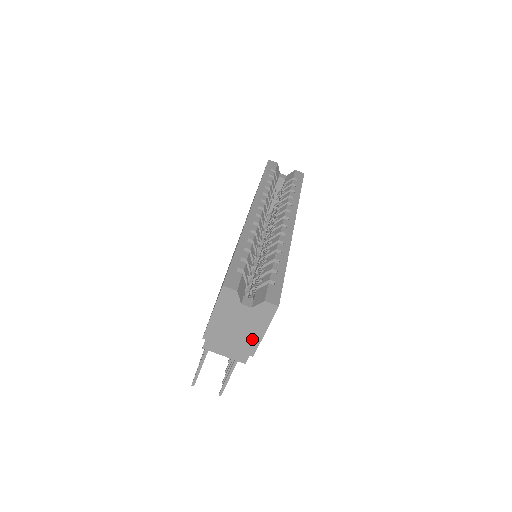
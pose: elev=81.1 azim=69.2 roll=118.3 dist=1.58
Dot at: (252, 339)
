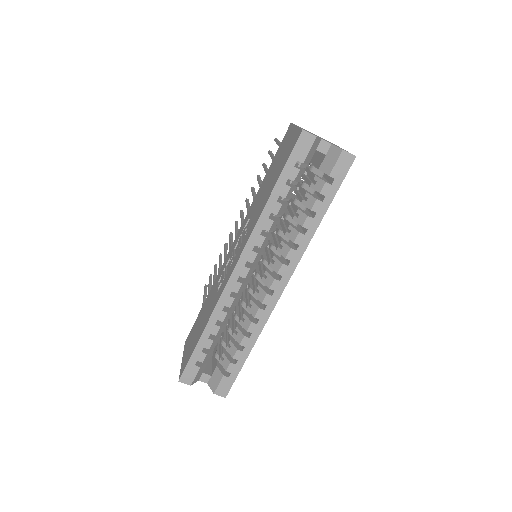
Dot at: occluded
